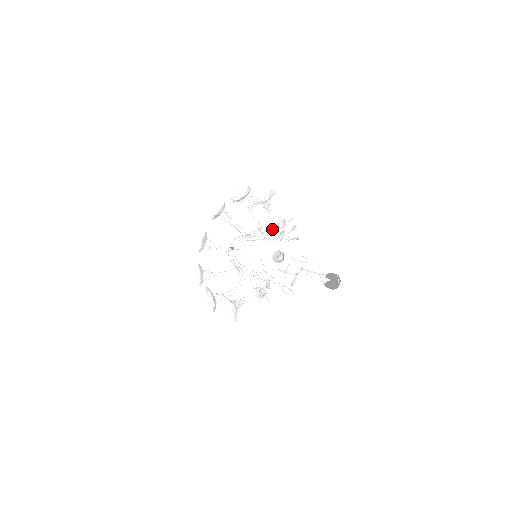
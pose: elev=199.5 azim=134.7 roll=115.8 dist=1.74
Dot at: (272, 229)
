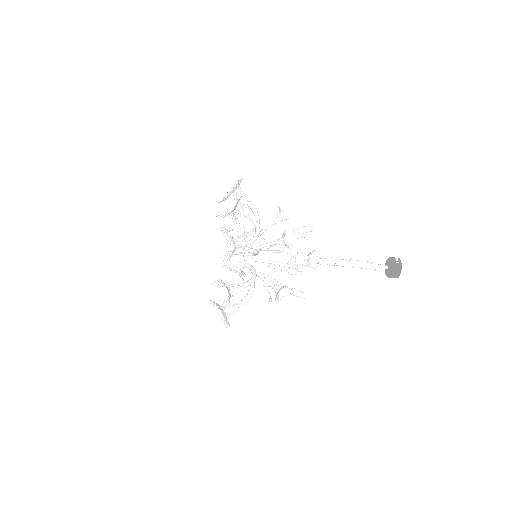
Dot at: (226, 197)
